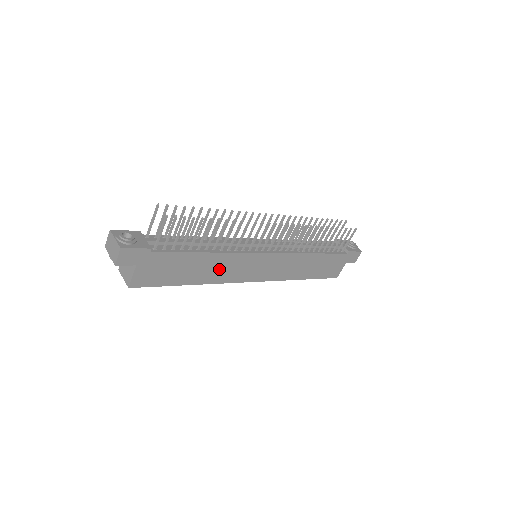
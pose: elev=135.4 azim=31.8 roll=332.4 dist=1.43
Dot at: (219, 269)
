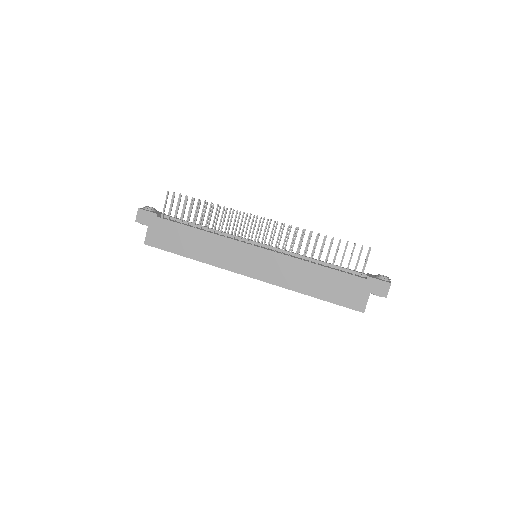
Dot at: (212, 250)
